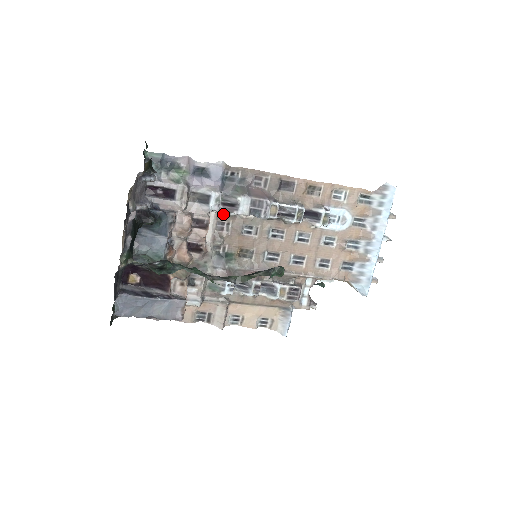
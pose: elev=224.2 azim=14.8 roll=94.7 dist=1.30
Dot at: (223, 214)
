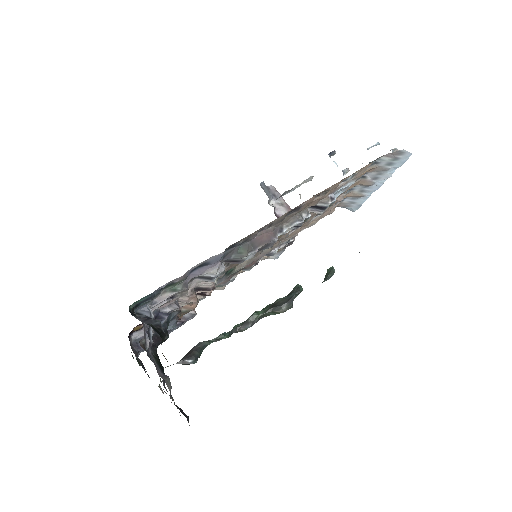
Dot at: occluded
